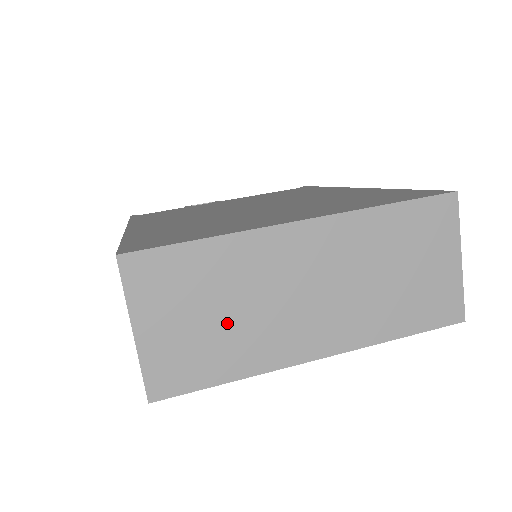
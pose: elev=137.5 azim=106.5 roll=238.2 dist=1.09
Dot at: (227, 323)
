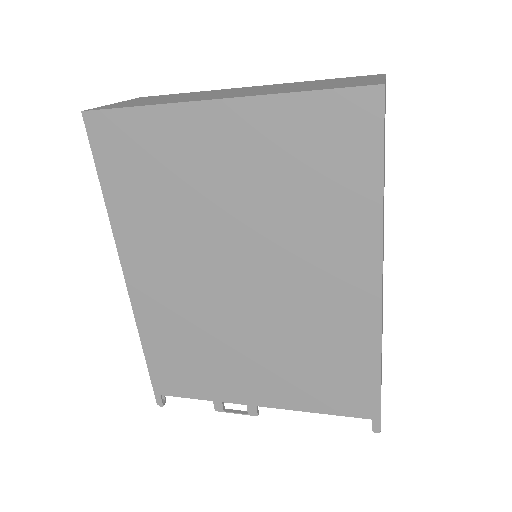
Dot at: (169, 99)
